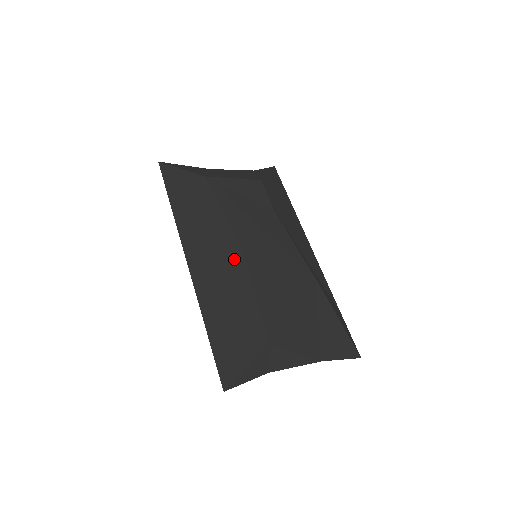
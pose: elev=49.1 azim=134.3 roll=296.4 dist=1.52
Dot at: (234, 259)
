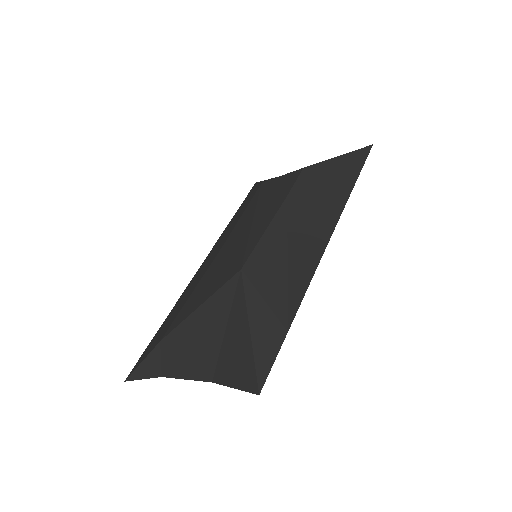
Dot at: (213, 258)
